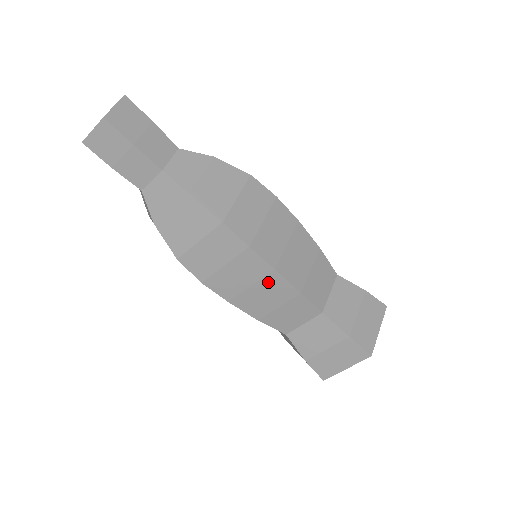
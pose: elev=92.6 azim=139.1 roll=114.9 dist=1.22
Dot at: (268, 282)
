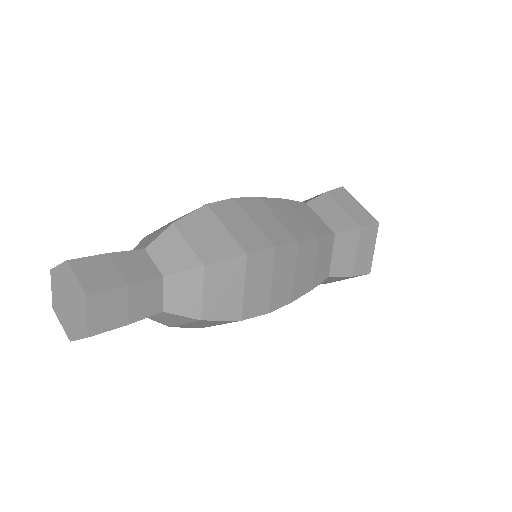
Dot at: occluded
